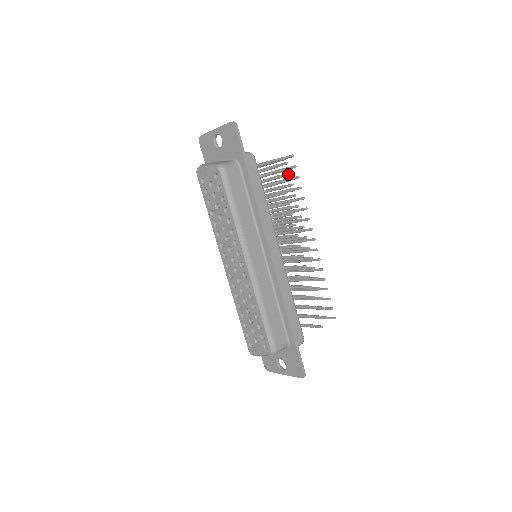
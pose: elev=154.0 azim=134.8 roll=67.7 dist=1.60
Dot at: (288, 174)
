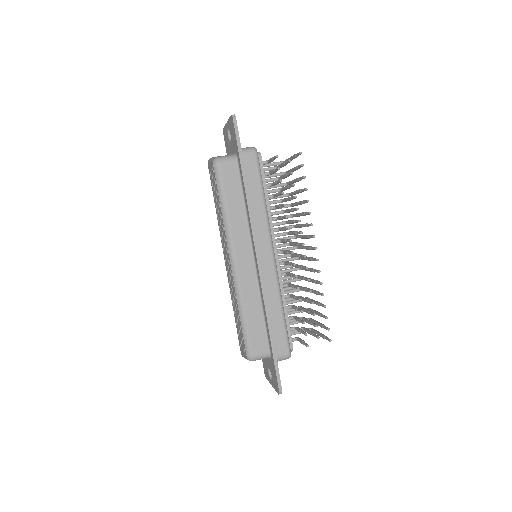
Dot at: (290, 173)
